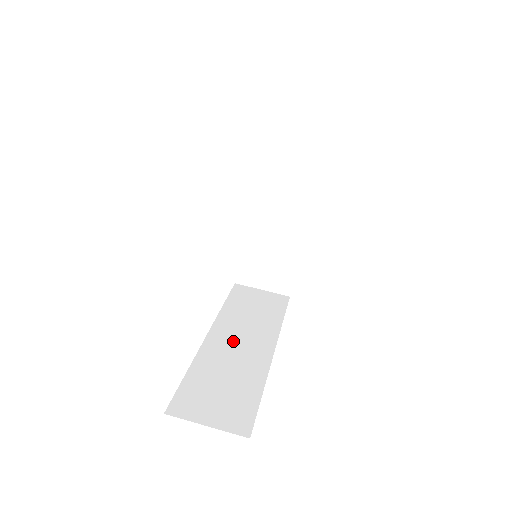
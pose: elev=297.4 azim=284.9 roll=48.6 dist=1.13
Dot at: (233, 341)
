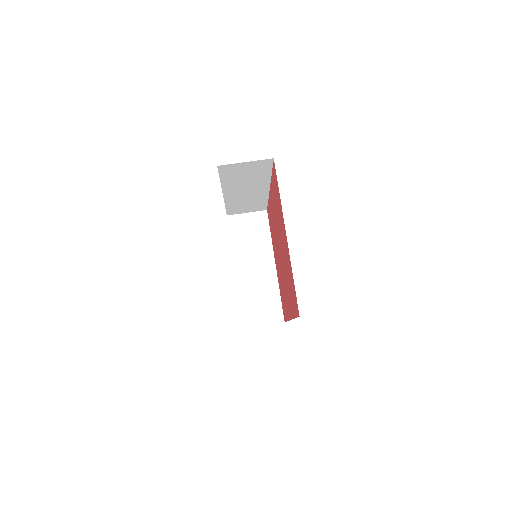
Dot at: occluded
